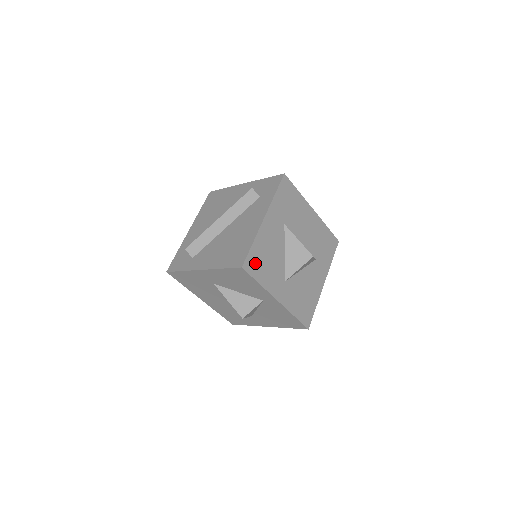
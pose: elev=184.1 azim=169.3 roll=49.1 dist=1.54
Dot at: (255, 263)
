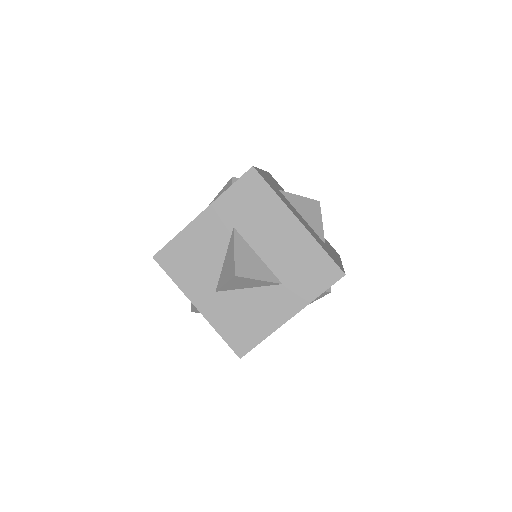
Dot at: (173, 258)
